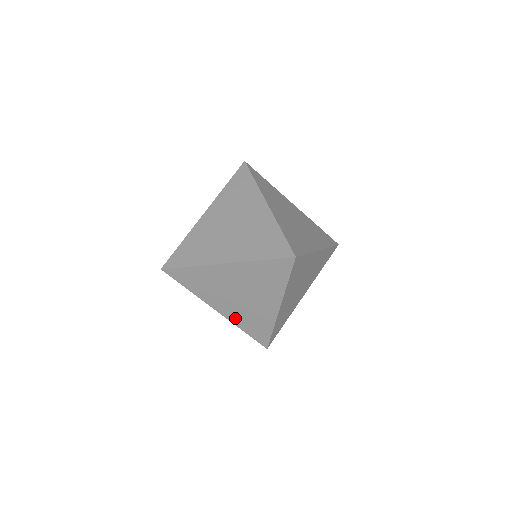
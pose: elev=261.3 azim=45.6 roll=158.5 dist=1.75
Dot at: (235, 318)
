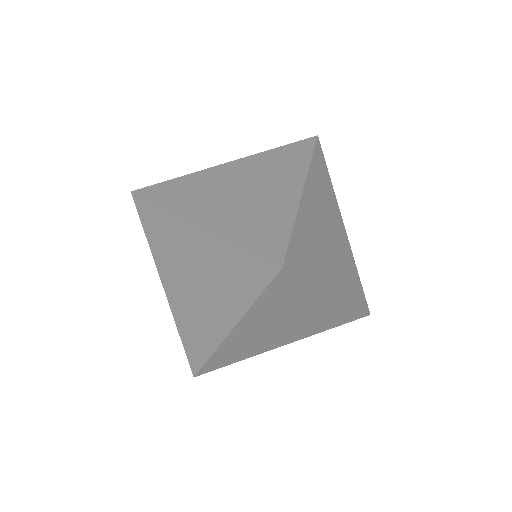
Dot at: (178, 310)
